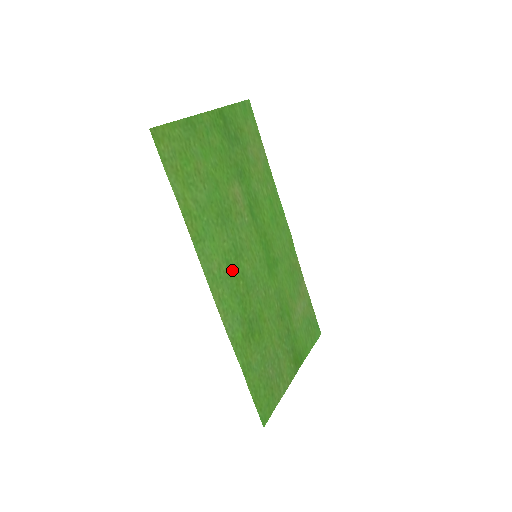
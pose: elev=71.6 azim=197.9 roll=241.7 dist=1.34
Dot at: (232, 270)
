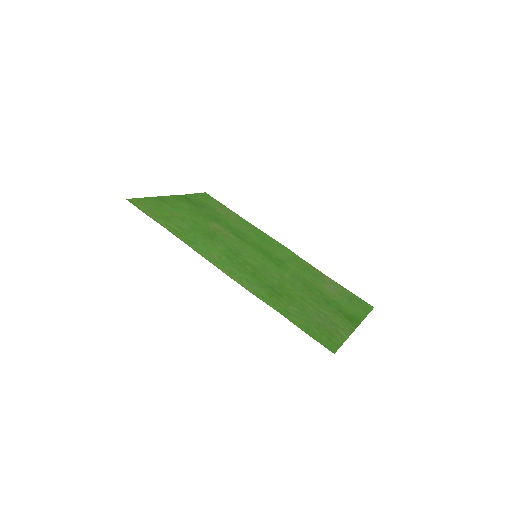
Dot at: (234, 260)
